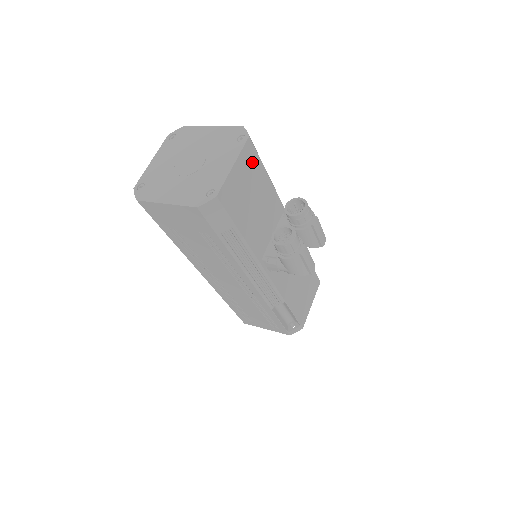
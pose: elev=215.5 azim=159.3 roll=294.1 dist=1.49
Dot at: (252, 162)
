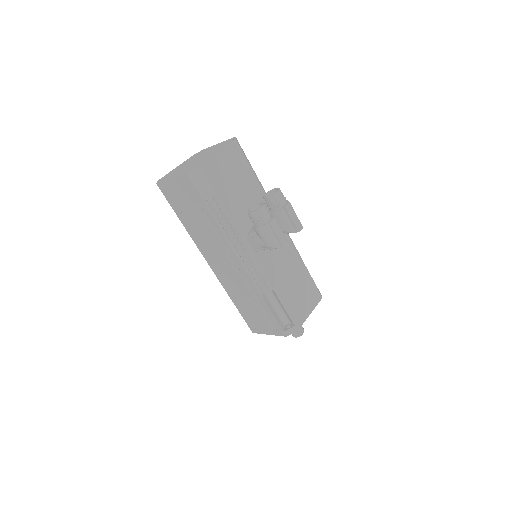
Dot at: (238, 158)
